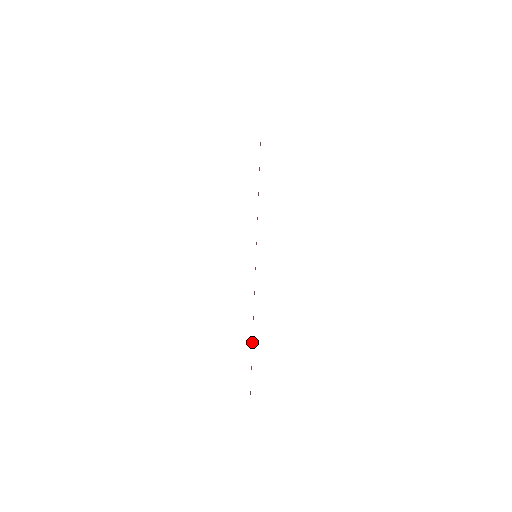
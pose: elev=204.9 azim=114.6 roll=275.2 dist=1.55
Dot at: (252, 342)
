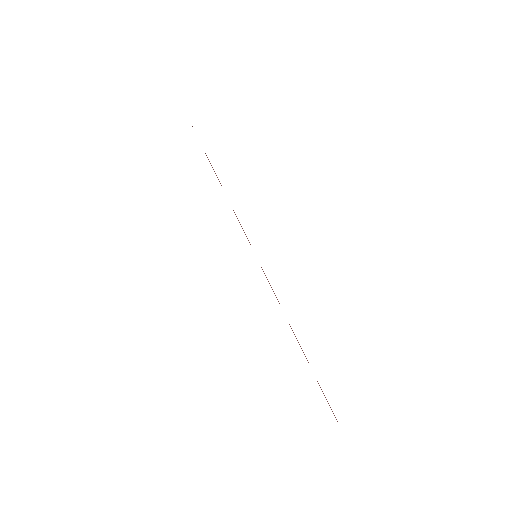
Dot at: occluded
